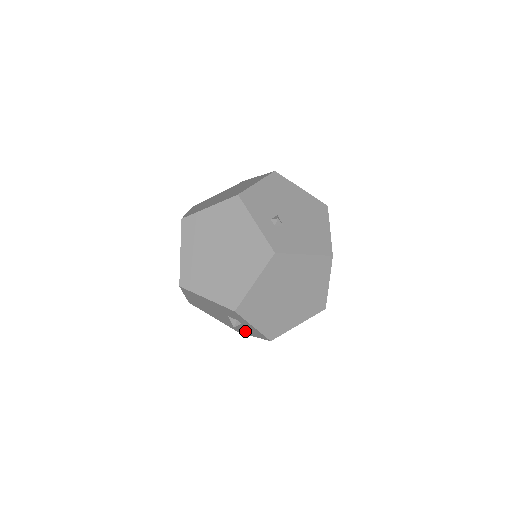
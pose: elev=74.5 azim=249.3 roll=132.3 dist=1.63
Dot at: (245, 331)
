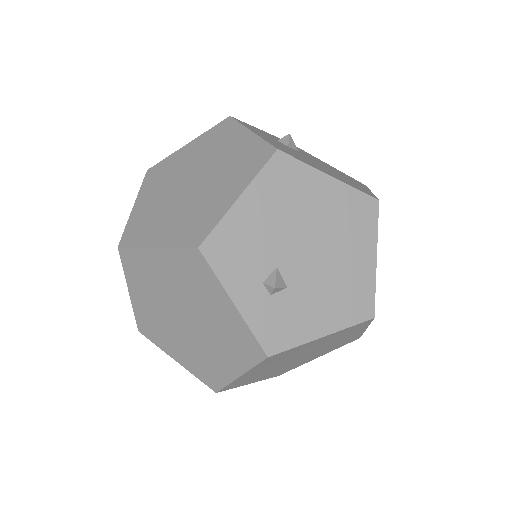
Dot at: occluded
